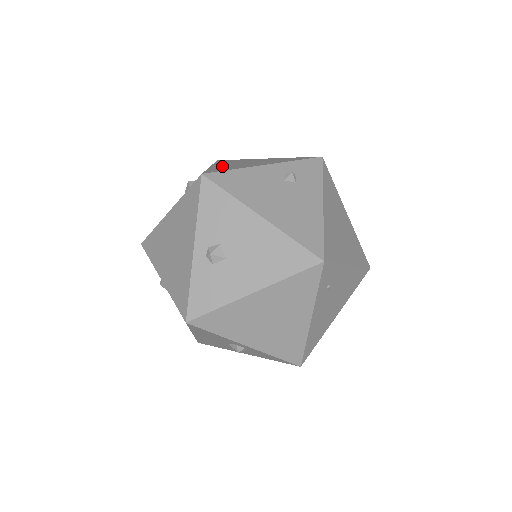
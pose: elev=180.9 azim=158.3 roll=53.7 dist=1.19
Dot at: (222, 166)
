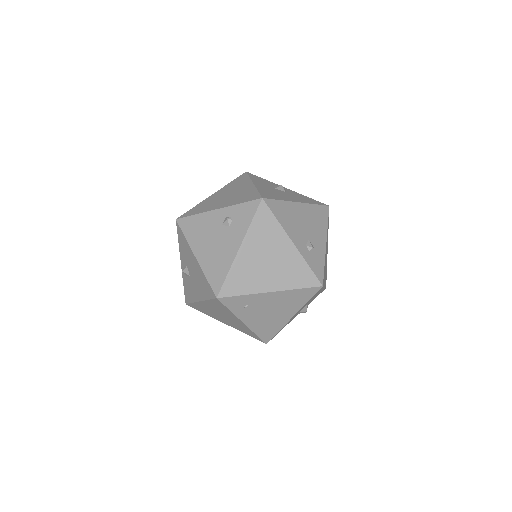
Dot at: (210, 200)
